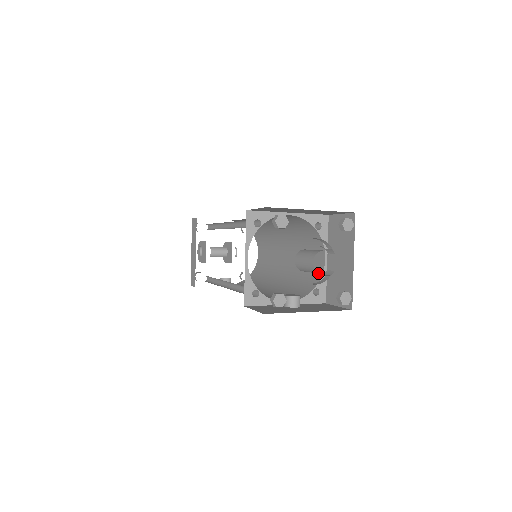
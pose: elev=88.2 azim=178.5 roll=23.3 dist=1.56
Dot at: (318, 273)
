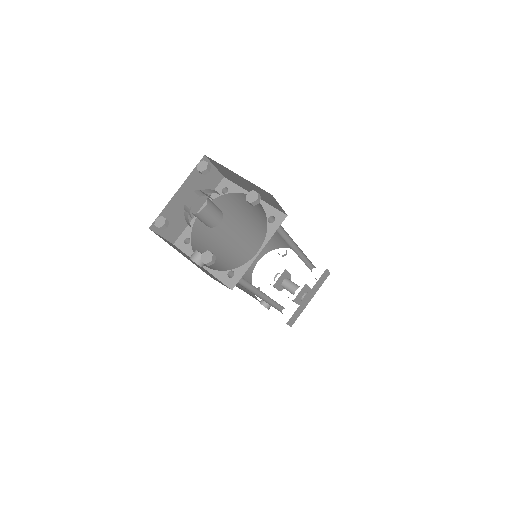
Dot at: occluded
